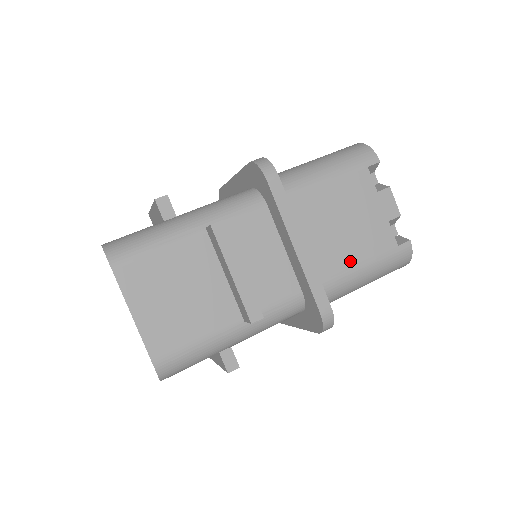
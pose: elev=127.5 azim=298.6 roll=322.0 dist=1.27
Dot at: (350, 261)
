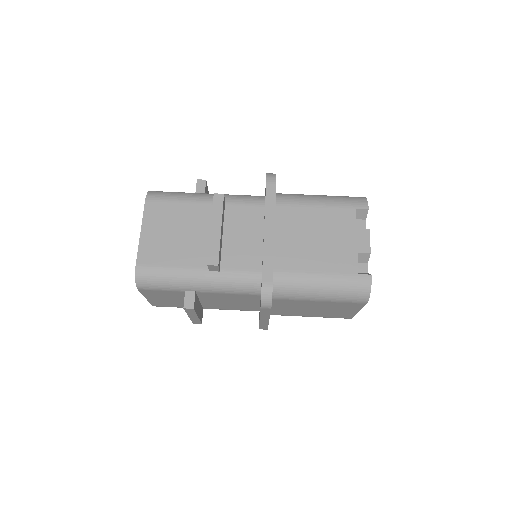
Dot at: (310, 266)
